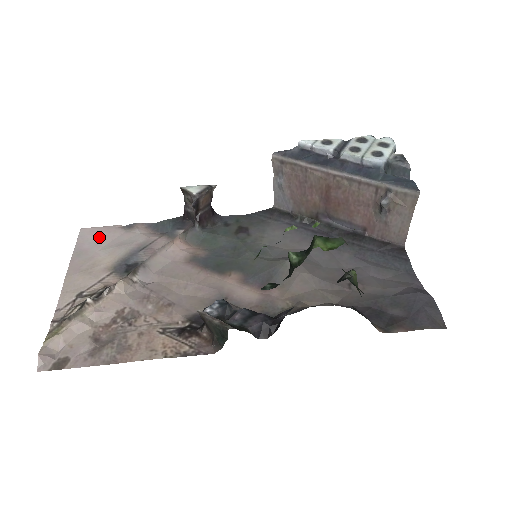
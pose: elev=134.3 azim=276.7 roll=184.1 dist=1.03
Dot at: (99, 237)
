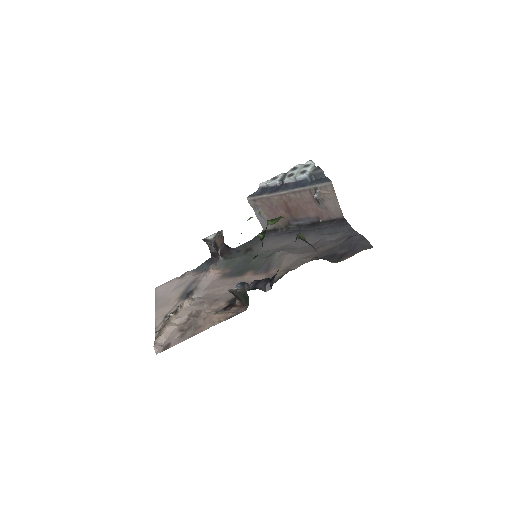
Dot at: (167, 288)
